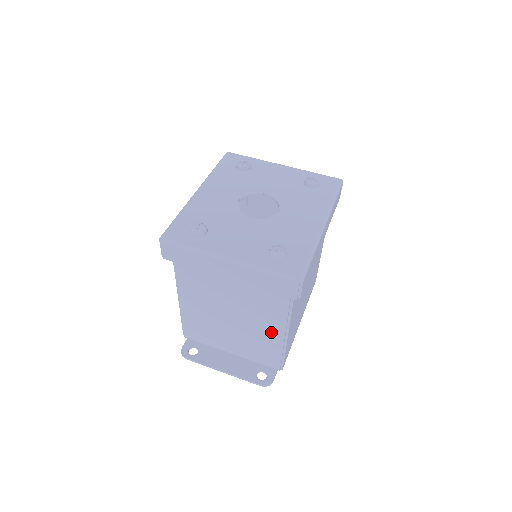
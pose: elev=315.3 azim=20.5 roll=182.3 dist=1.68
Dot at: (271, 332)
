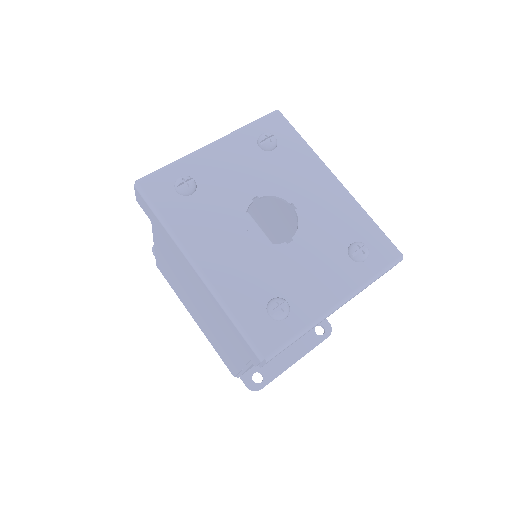
Dot at: occluded
